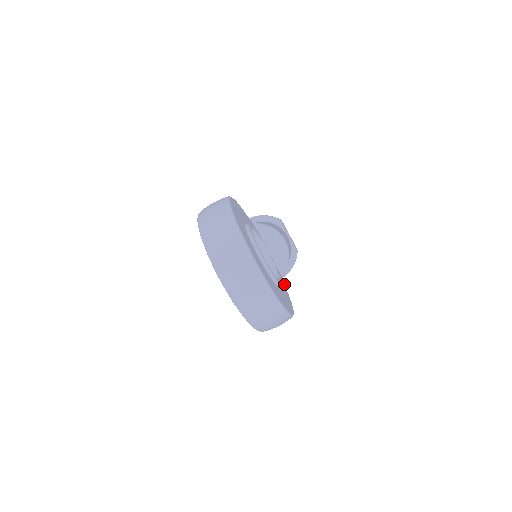
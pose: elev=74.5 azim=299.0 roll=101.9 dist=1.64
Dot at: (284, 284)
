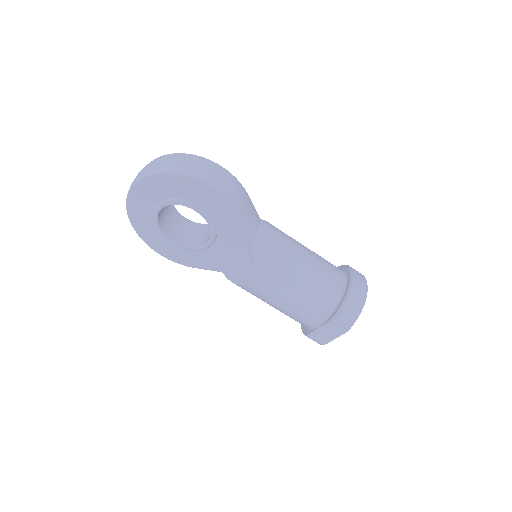
Dot at: occluded
